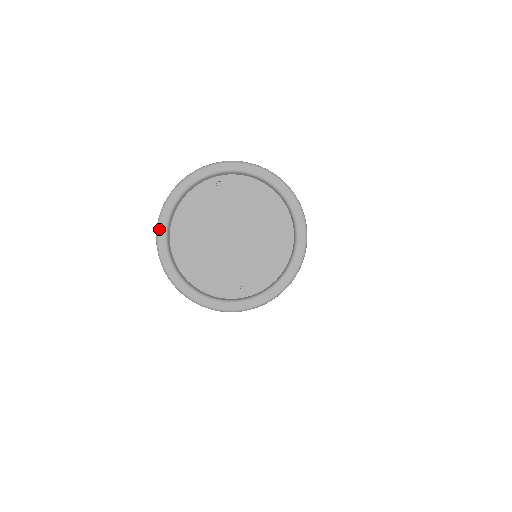
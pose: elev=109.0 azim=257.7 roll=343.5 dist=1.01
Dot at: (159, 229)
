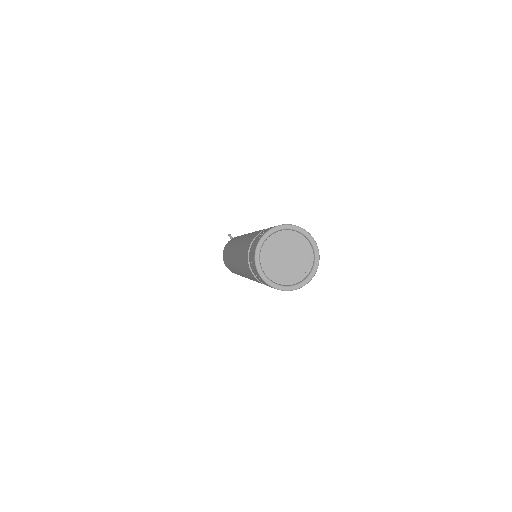
Dot at: (260, 274)
